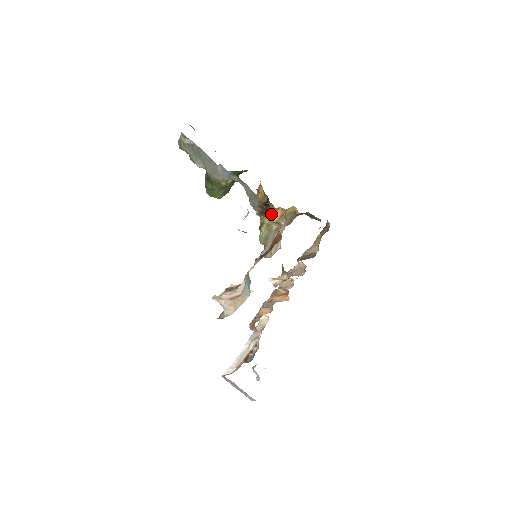
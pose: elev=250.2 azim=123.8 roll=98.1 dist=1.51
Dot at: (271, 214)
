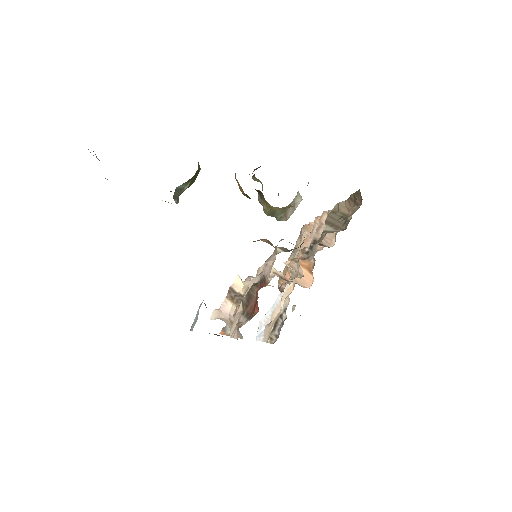
Dot at: (253, 241)
